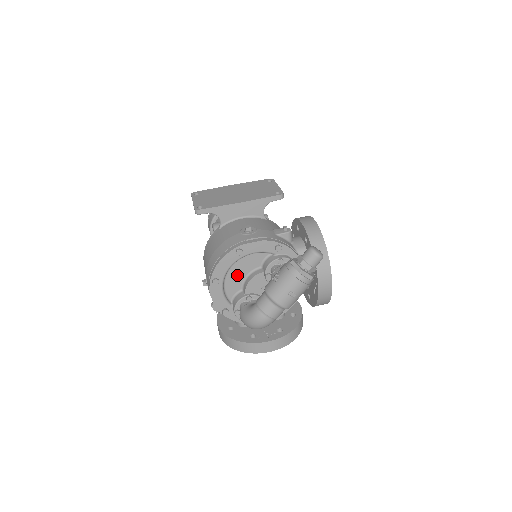
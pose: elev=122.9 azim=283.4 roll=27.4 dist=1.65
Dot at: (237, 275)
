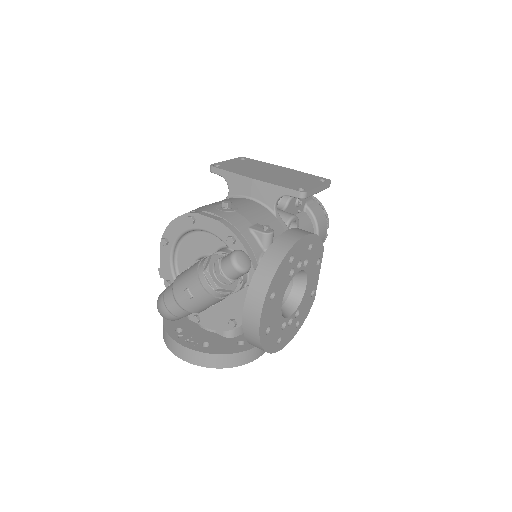
Dot at: (191, 250)
